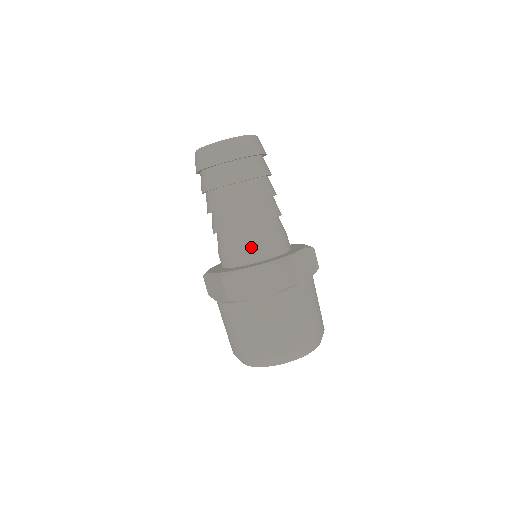
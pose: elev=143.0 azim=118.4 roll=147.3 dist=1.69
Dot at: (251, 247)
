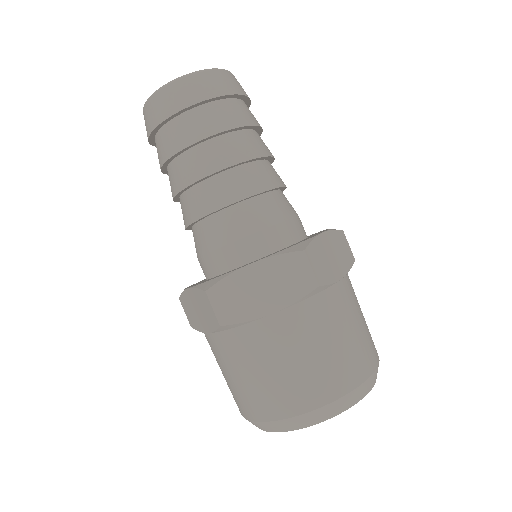
Dot at: (294, 216)
